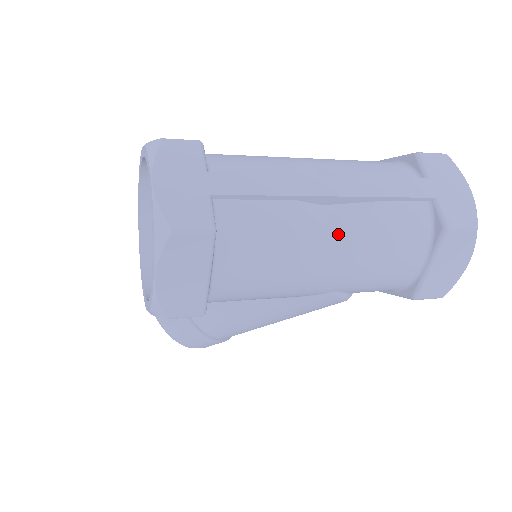
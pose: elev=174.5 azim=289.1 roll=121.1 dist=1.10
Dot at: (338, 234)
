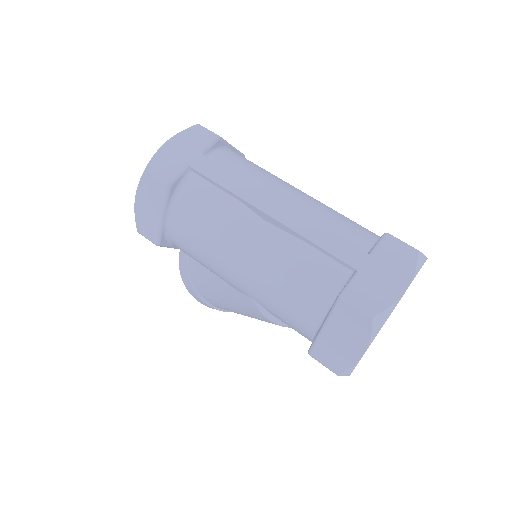
Dot at: (255, 244)
